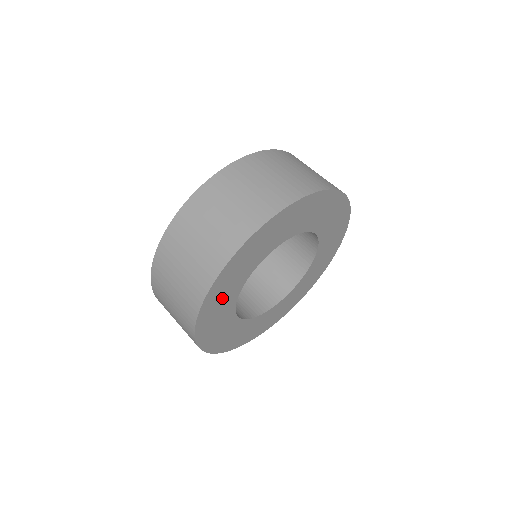
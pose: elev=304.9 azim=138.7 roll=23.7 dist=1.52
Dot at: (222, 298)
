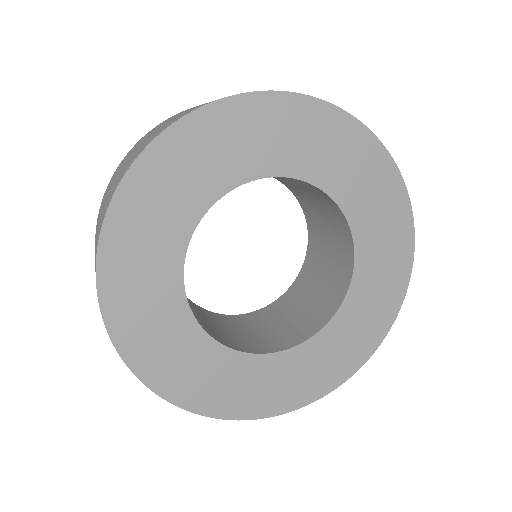
Dot at: (145, 251)
